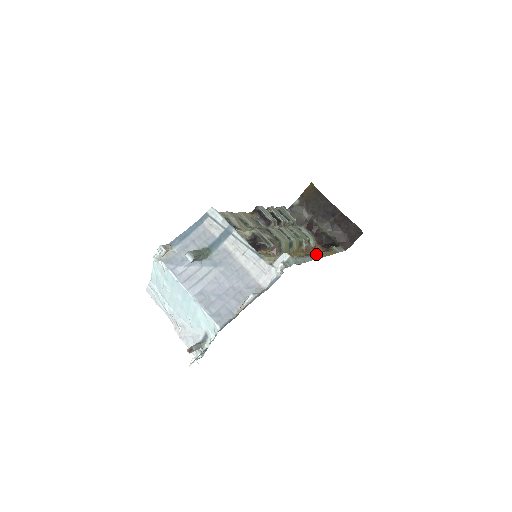
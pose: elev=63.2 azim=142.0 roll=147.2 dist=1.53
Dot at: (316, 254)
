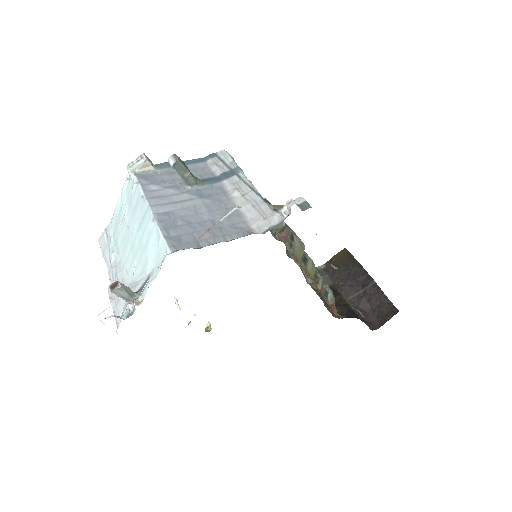
Dot at: occluded
